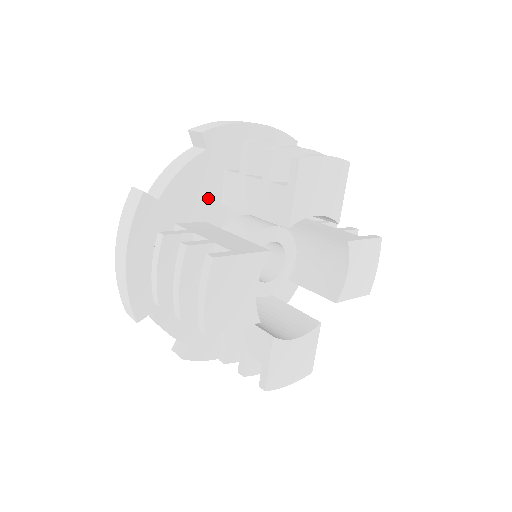
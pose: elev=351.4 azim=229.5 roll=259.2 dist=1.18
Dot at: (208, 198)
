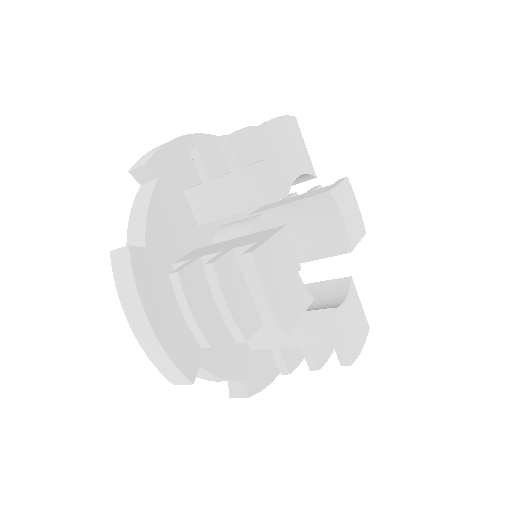
Dot at: (185, 225)
